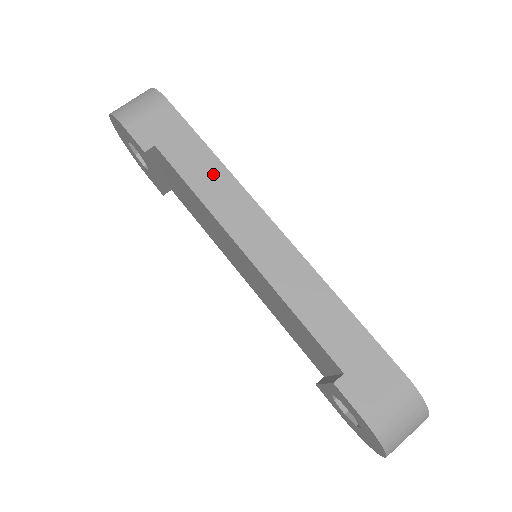
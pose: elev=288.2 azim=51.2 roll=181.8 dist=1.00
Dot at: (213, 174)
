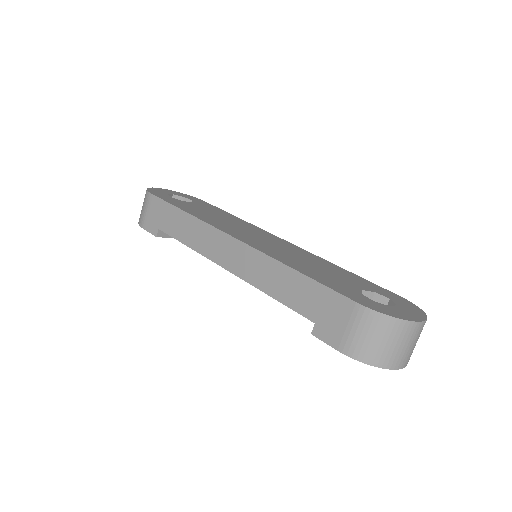
Dot at: (190, 226)
